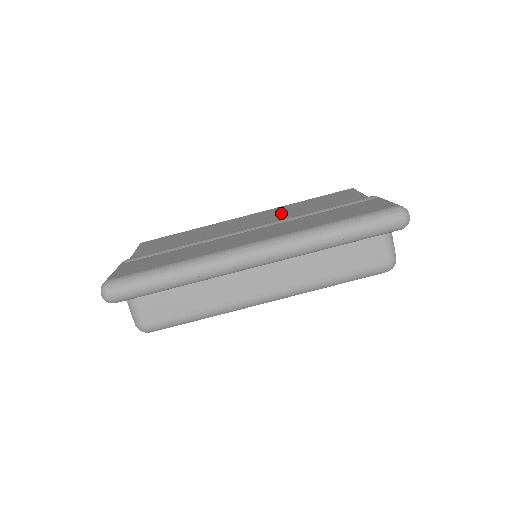
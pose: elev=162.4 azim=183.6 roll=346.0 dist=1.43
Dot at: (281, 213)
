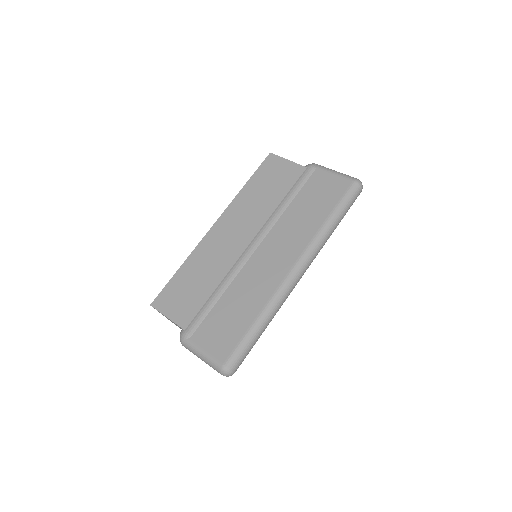
Dot at: (251, 212)
